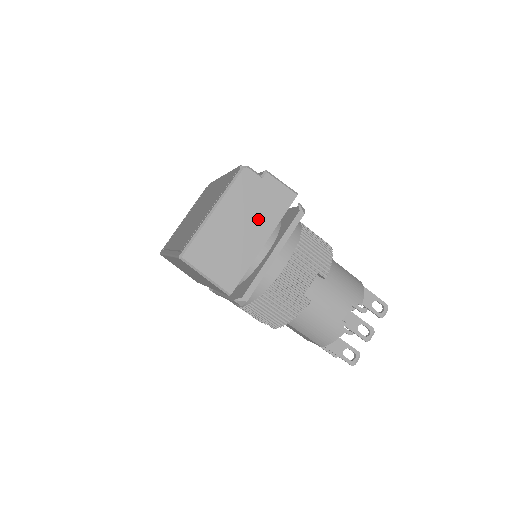
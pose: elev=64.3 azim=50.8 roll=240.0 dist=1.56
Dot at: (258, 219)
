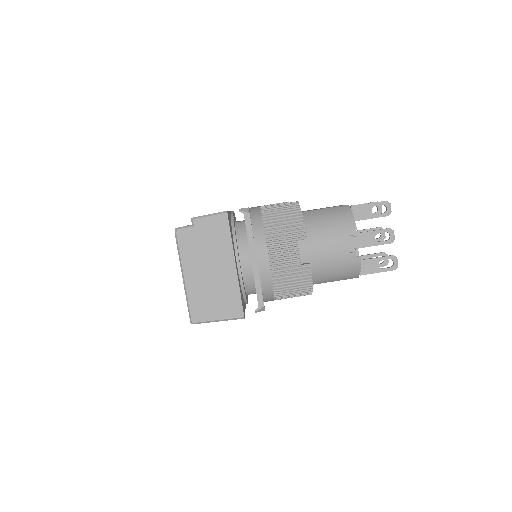
Dot at: (216, 255)
